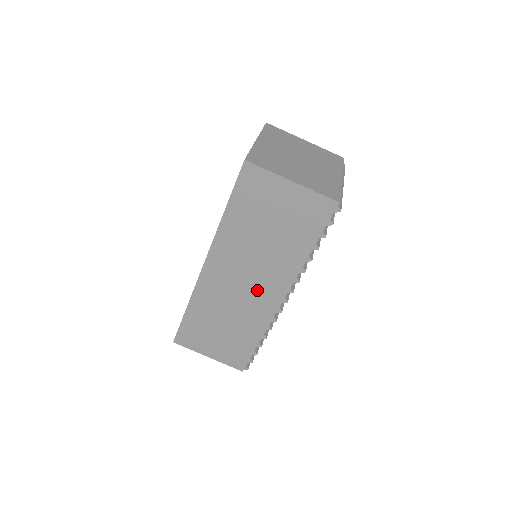
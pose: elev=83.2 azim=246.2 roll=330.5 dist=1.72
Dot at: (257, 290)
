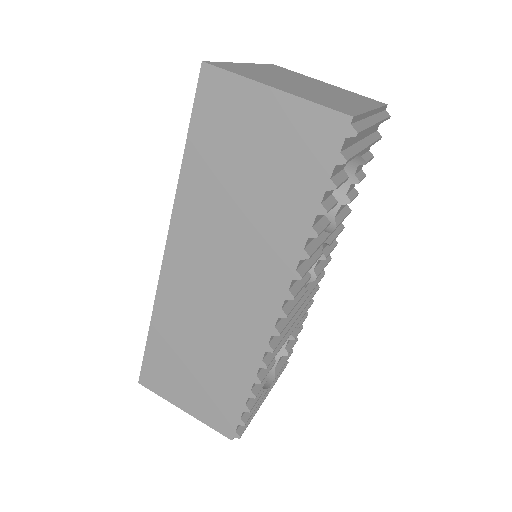
Dot at: (240, 294)
